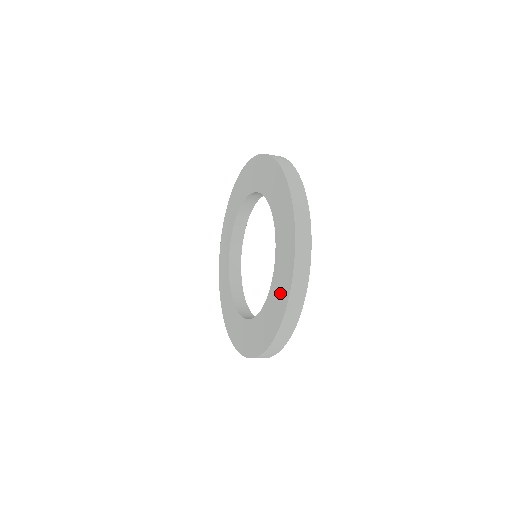
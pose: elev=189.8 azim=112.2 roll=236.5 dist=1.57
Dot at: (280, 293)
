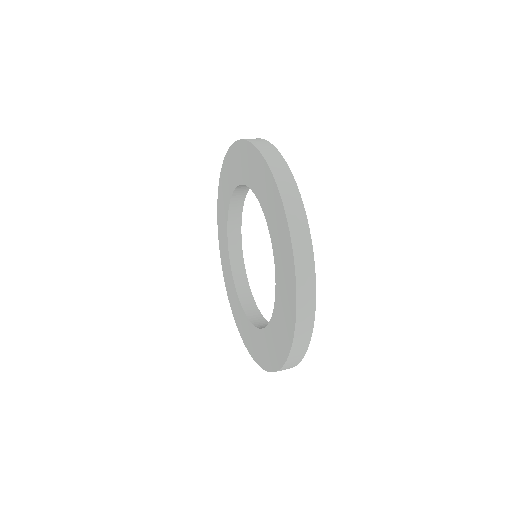
Dot at: (249, 340)
